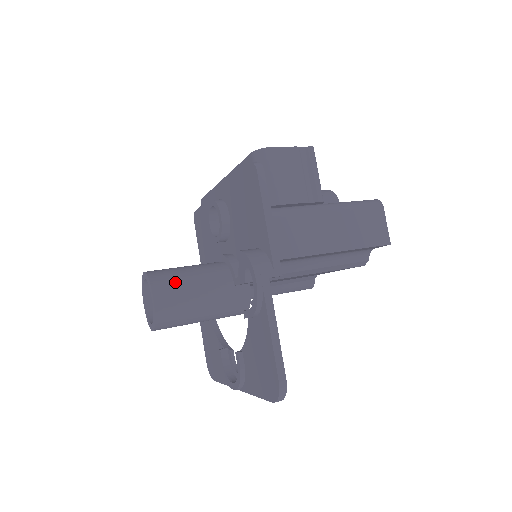
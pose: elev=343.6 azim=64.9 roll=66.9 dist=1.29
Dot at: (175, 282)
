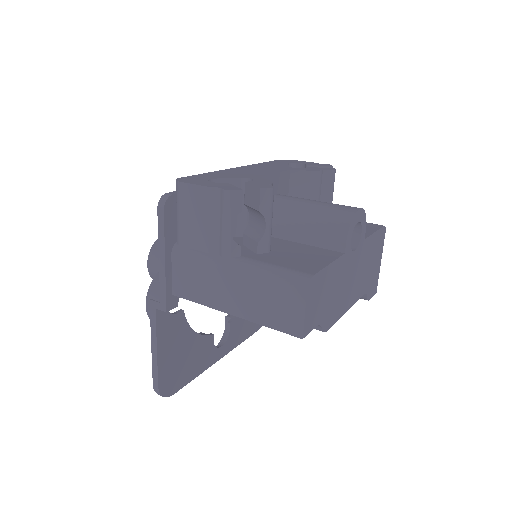
Dot at: occluded
